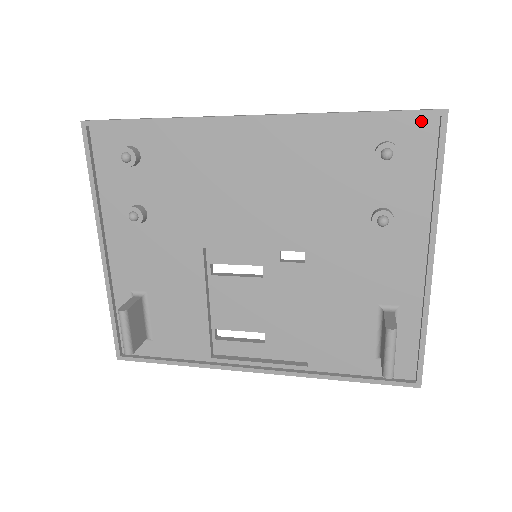
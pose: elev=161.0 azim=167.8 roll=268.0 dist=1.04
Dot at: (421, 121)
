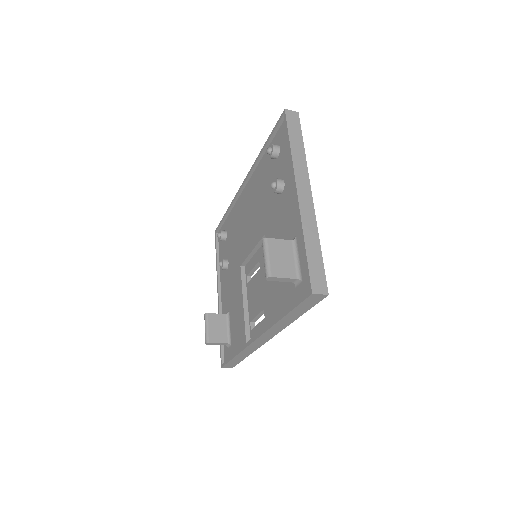
Dot at: (283, 125)
